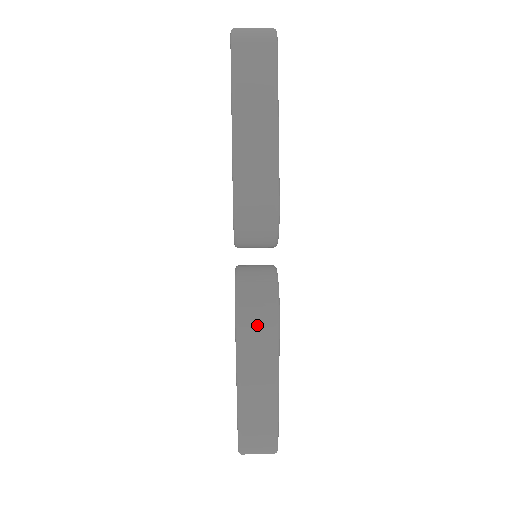
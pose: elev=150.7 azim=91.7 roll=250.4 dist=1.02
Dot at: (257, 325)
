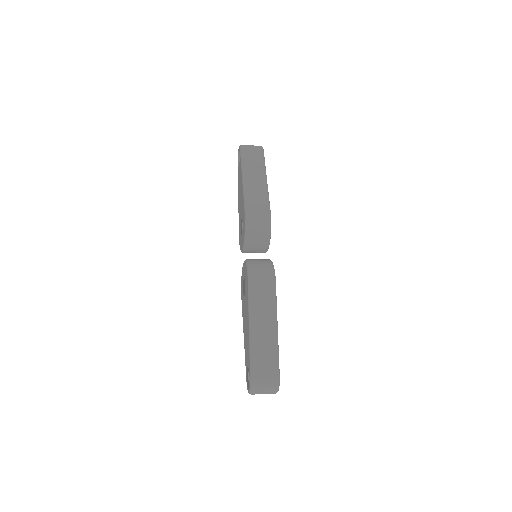
Dot at: (262, 280)
